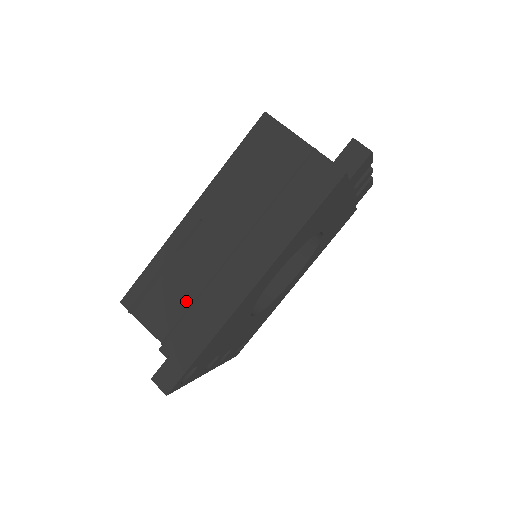
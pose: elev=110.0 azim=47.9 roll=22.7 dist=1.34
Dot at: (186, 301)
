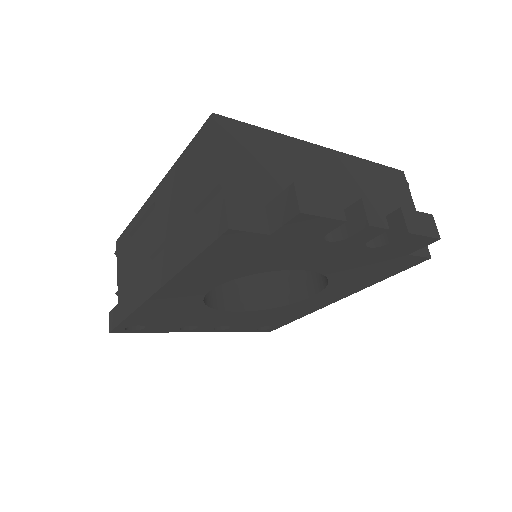
Dot at: (132, 270)
